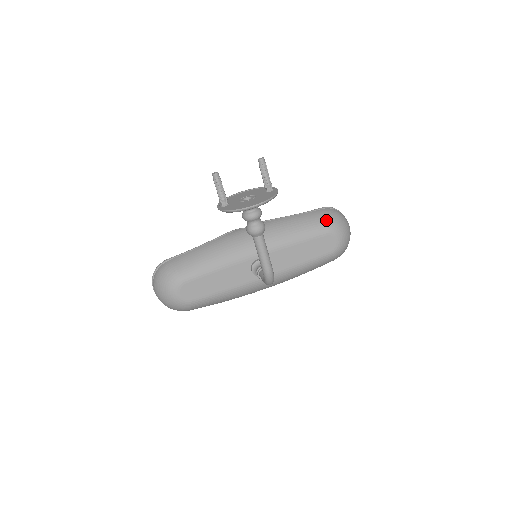
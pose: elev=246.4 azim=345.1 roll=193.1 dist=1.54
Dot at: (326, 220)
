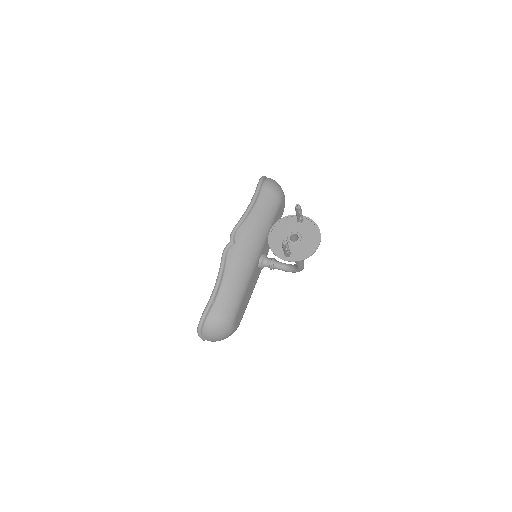
Dot at: (275, 194)
